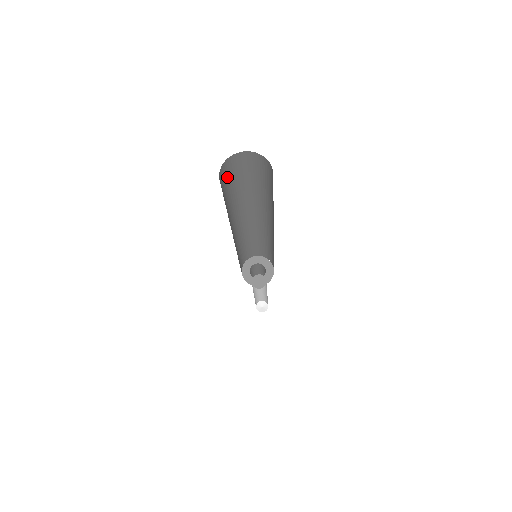
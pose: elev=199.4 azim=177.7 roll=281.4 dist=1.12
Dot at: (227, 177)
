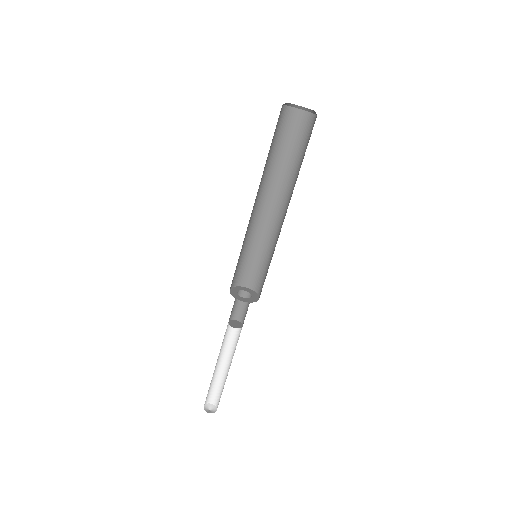
Dot at: occluded
